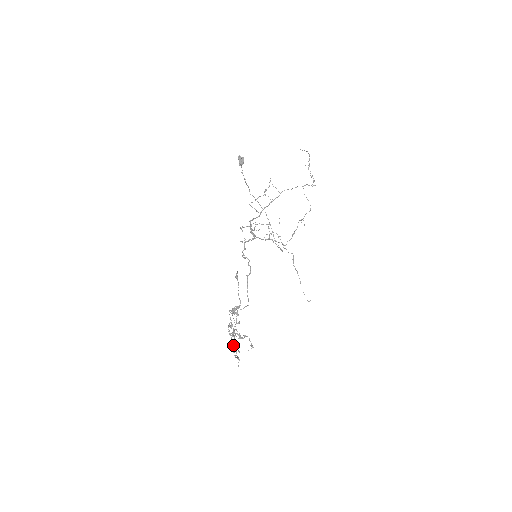
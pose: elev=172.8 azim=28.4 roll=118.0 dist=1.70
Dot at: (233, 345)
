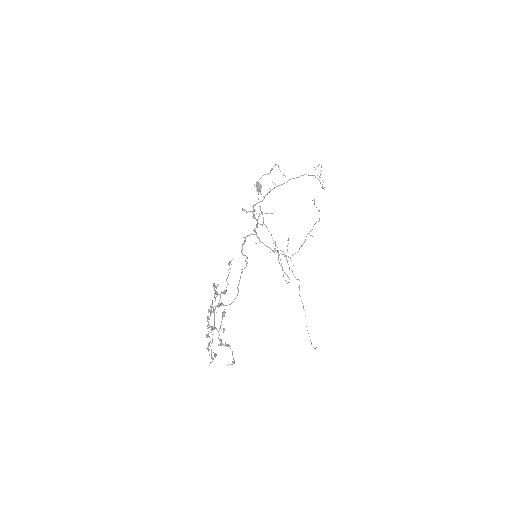
Dot at: occluded
